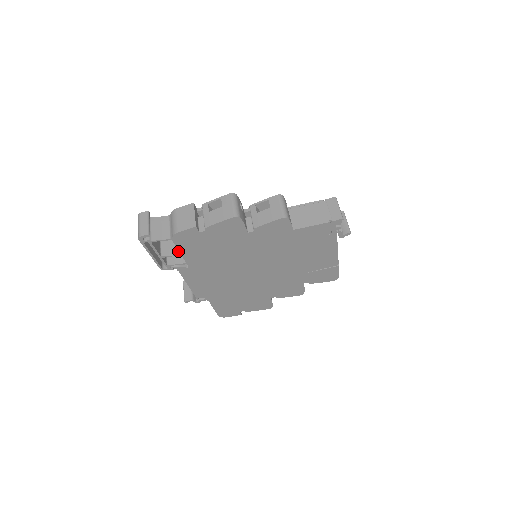
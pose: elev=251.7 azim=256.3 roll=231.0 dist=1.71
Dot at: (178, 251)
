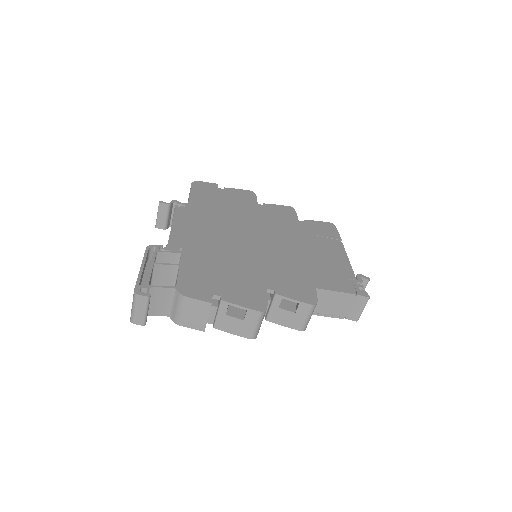
Dot at: occluded
